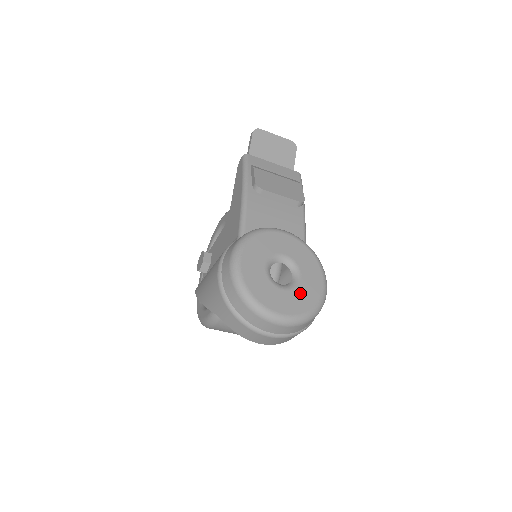
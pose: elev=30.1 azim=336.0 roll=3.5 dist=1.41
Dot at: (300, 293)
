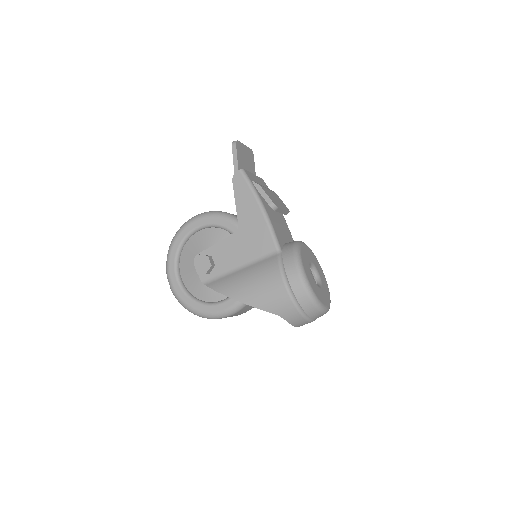
Dot at: (324, 287)
